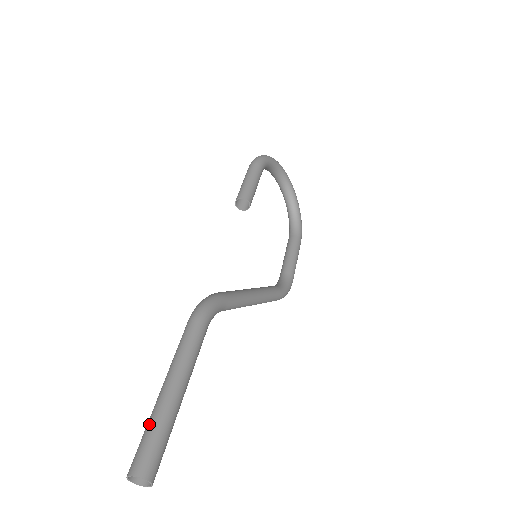
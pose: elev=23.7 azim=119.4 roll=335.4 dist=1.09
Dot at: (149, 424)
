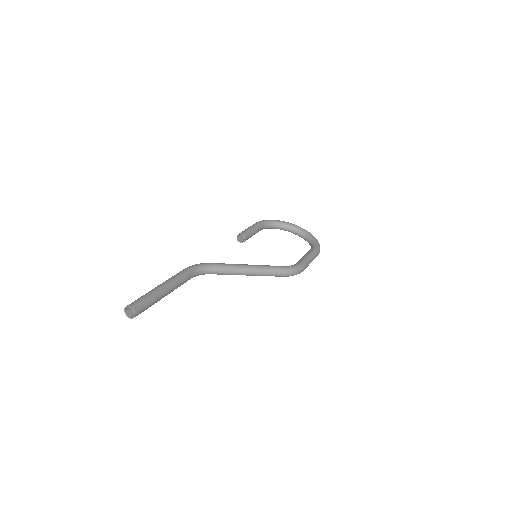
Dot at: occluded
